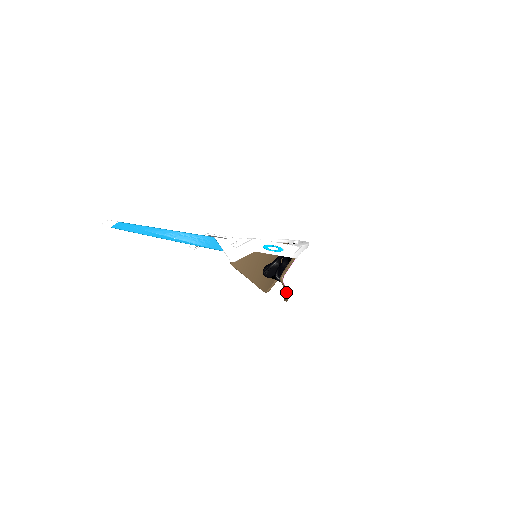
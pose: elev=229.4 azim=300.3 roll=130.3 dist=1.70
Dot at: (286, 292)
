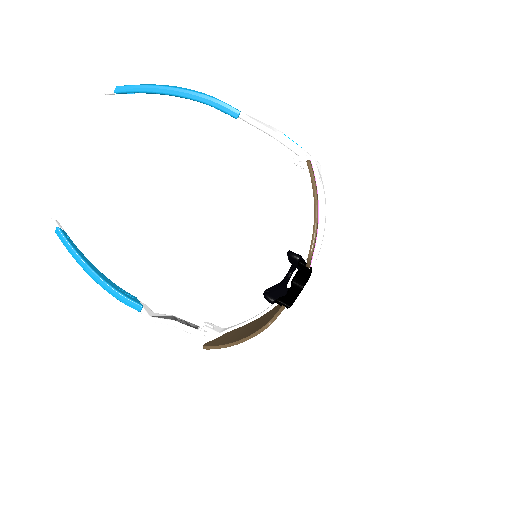
Dot at: (314, 197)
